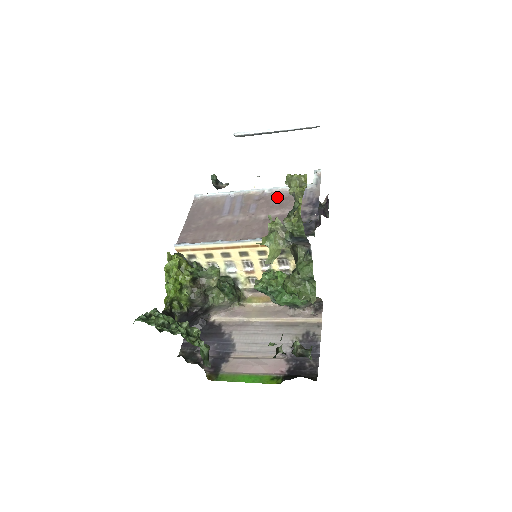
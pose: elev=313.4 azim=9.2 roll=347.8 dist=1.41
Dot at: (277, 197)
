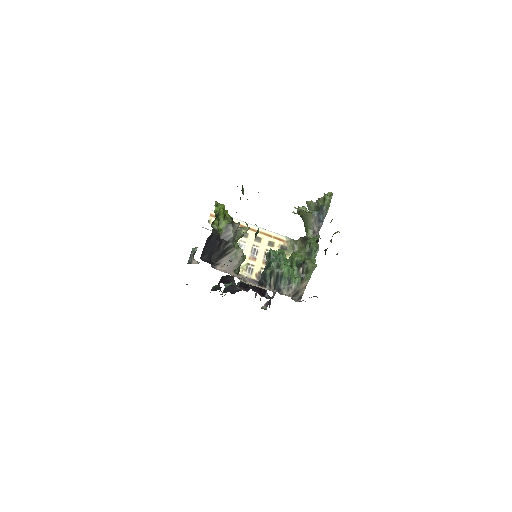
Dot at: occluded
